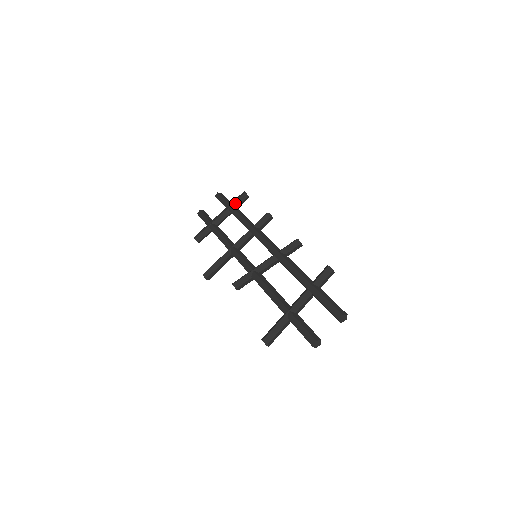
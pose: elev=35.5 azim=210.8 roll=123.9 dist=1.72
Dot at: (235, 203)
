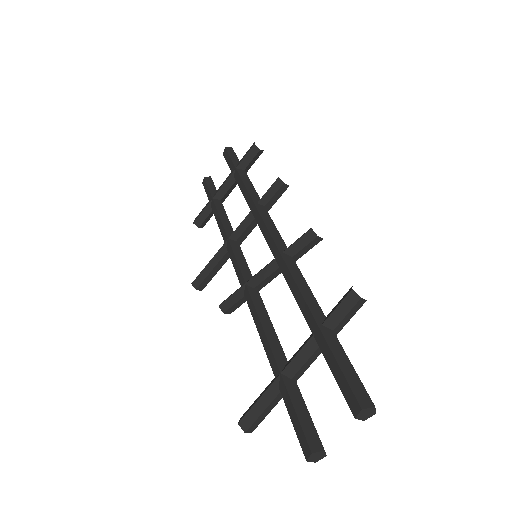
Dot at: (241, 163)
